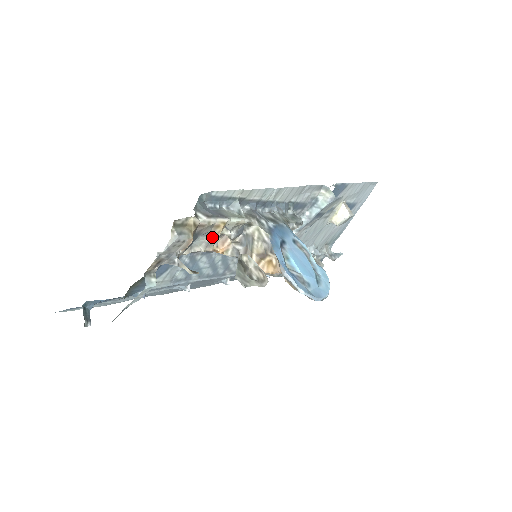
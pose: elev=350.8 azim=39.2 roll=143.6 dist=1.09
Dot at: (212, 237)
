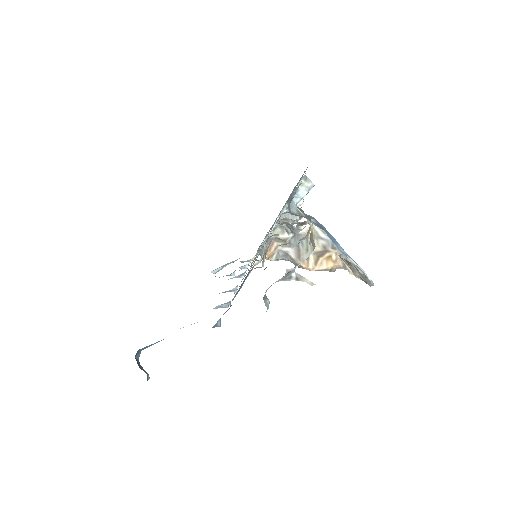
Dot at: occluded
